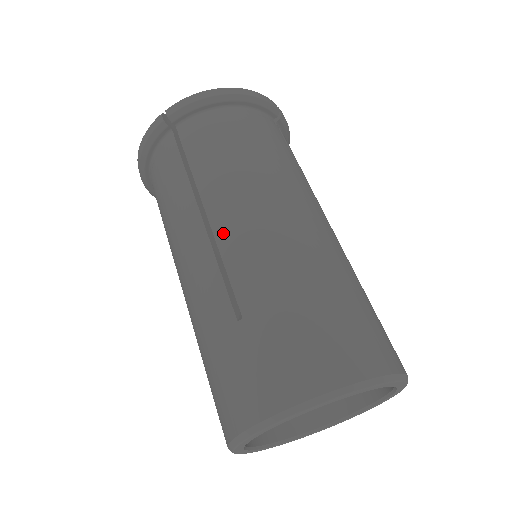
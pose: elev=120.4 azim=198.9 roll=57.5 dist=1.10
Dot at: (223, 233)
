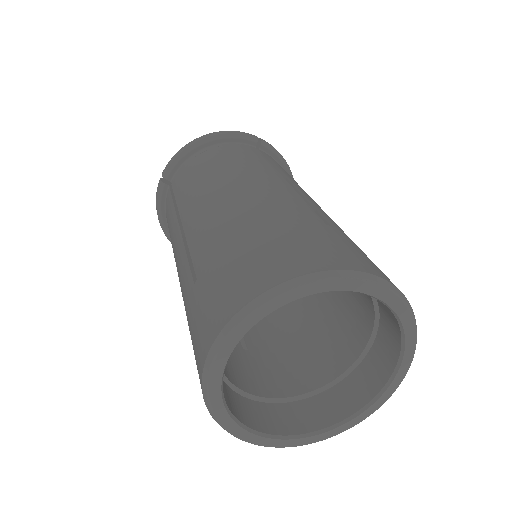
Dot at: (189, 227)
